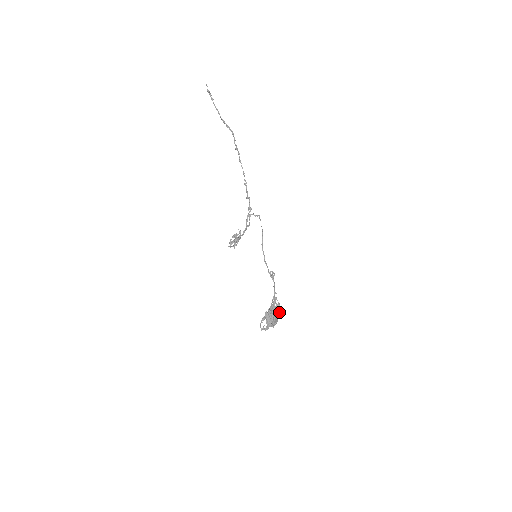
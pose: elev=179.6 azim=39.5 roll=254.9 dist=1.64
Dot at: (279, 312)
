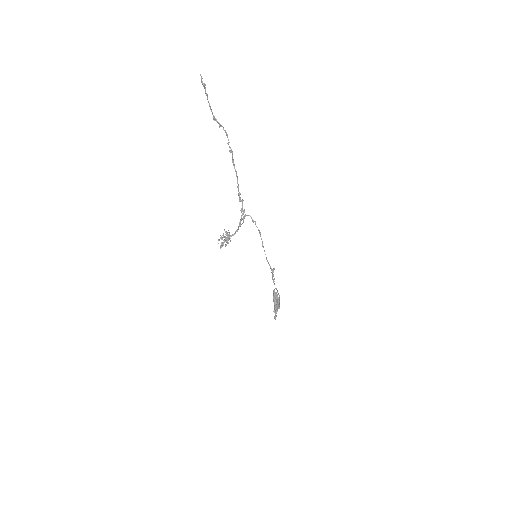
Dot at: occluded
